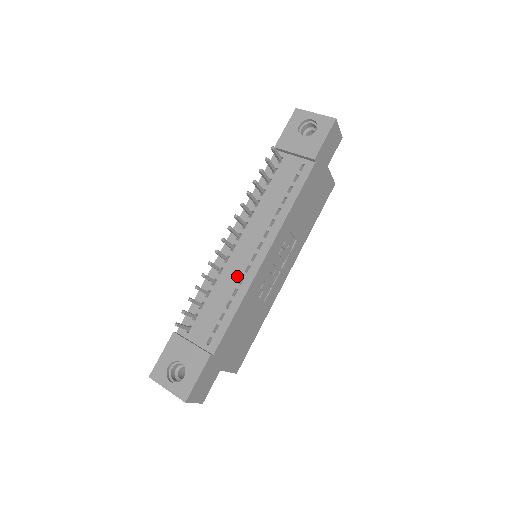
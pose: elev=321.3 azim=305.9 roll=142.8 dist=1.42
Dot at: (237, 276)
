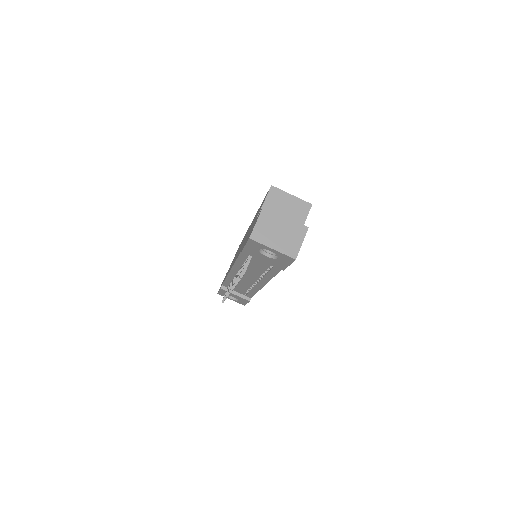
Dot at: (249, 284)
